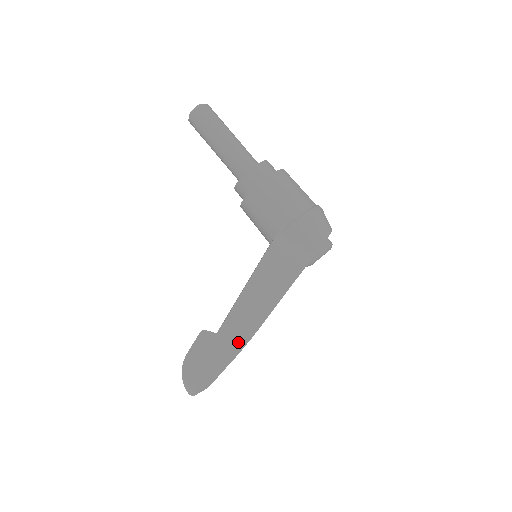
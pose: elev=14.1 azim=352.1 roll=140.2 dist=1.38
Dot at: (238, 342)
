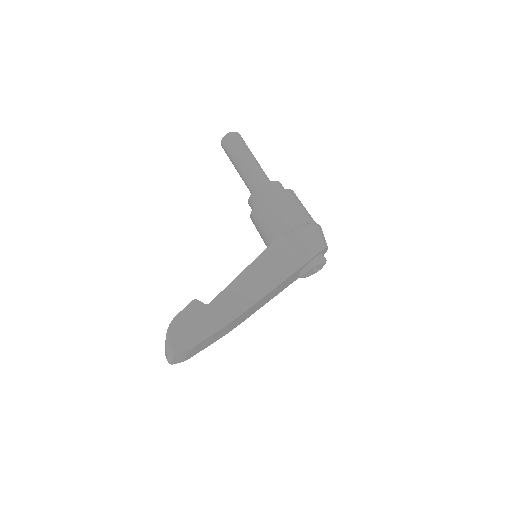
Dot at: (225, 317)
